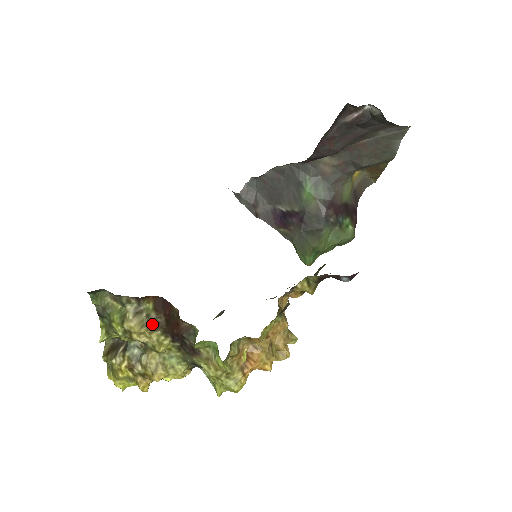
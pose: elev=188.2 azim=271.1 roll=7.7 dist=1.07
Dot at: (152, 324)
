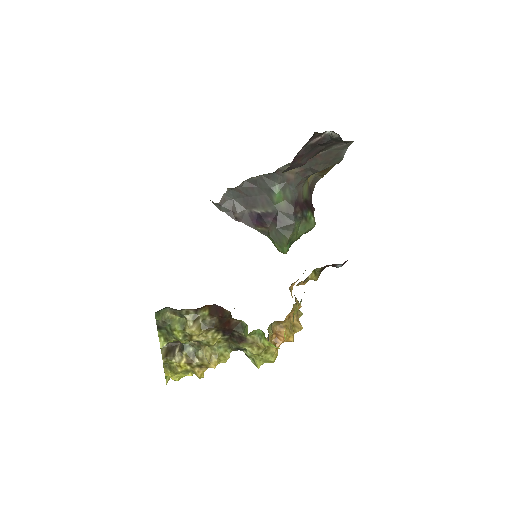
Dot at: (208, 326)
